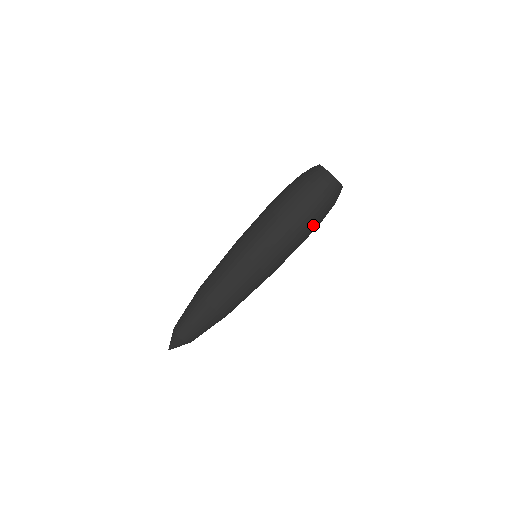
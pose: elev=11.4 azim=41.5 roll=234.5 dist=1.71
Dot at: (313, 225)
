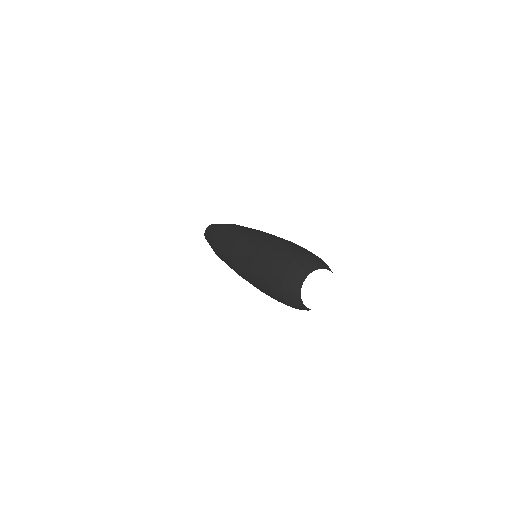
Dot at: occluded
